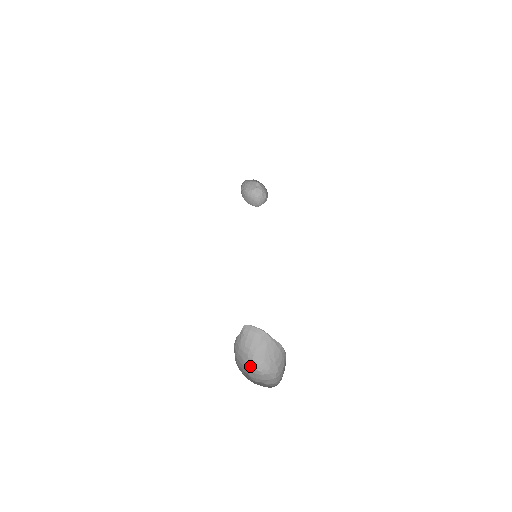
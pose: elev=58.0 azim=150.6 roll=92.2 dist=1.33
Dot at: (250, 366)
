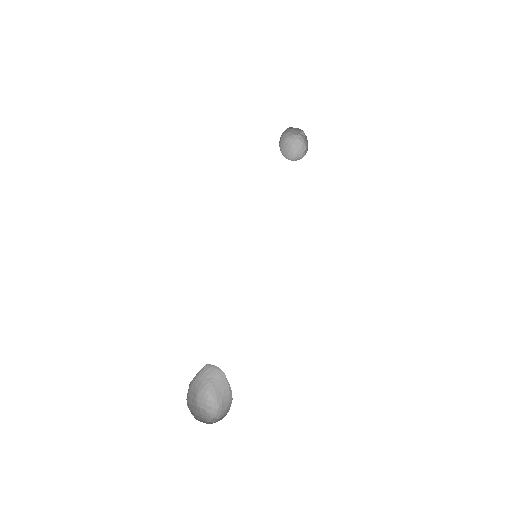
Dot at: (201, 390)
